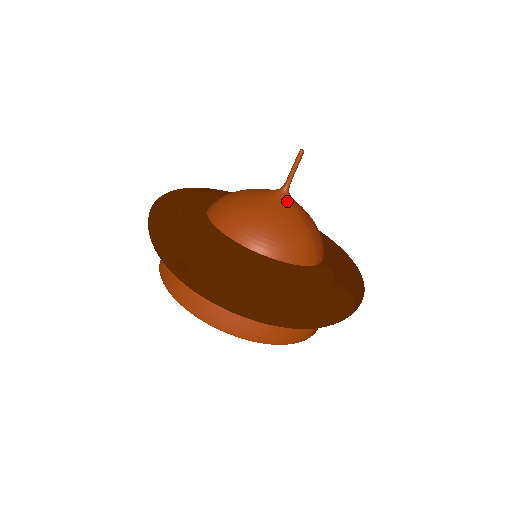
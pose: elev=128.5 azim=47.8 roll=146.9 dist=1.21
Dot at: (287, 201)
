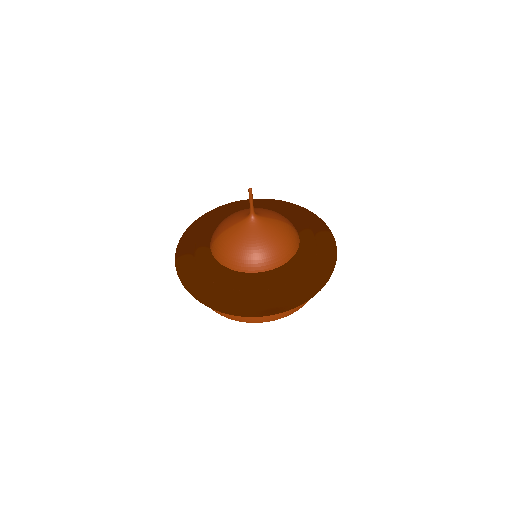
Dot at: (261, 220)
